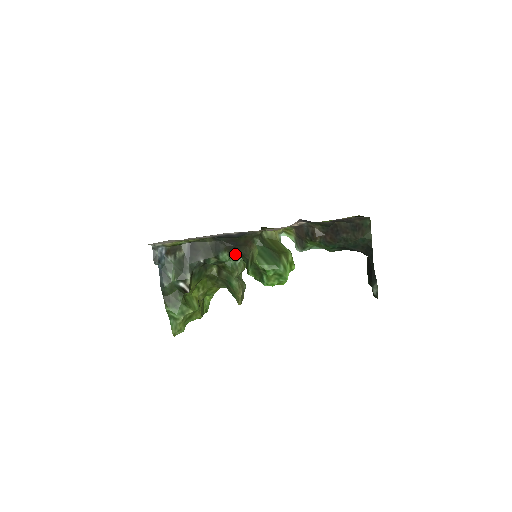
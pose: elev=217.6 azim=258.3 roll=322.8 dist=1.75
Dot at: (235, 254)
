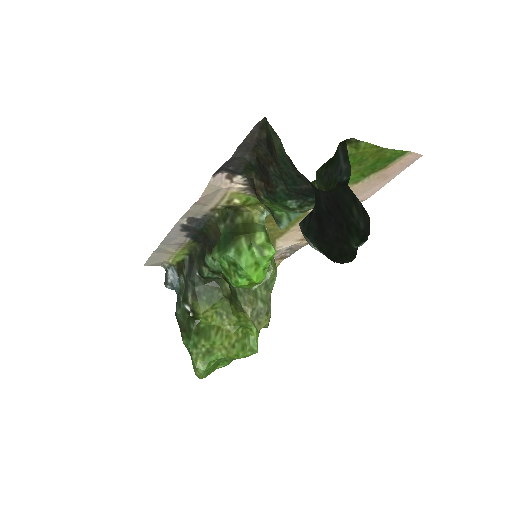
Dot at: occluded
